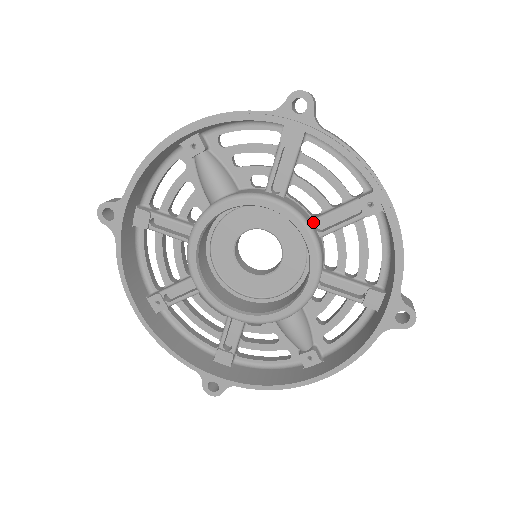
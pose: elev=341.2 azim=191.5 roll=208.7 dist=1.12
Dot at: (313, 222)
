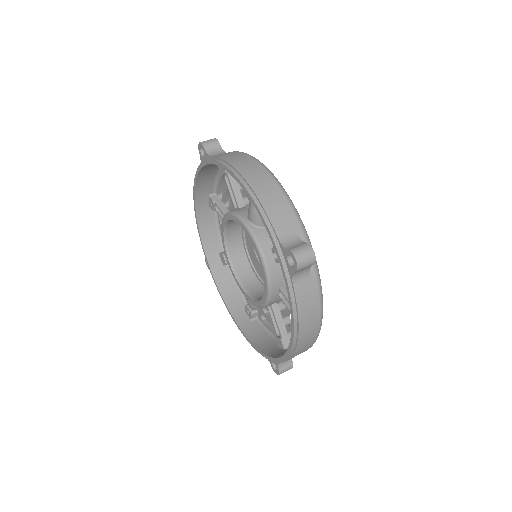
Dot at: (280, 289)
